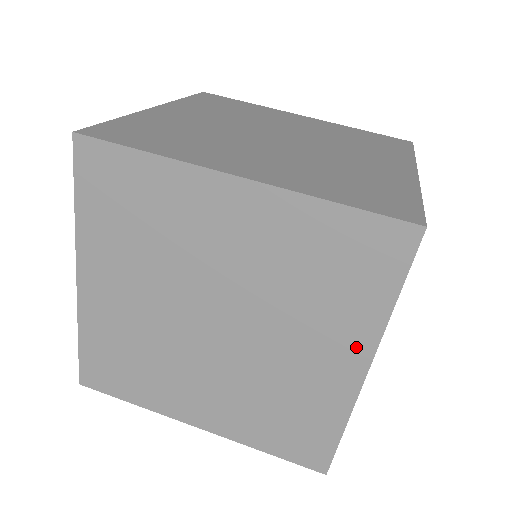
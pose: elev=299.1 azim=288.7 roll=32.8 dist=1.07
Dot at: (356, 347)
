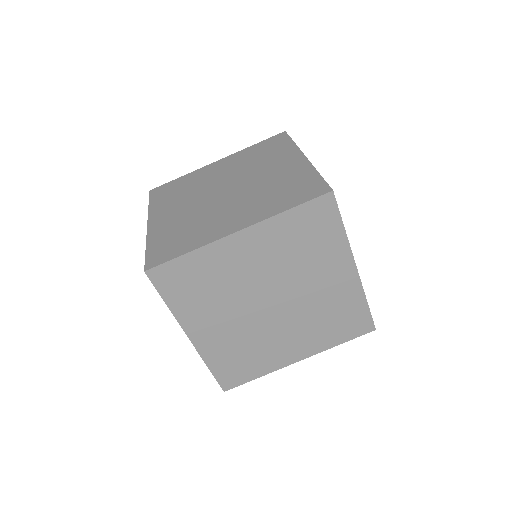
Dot at: occluded
